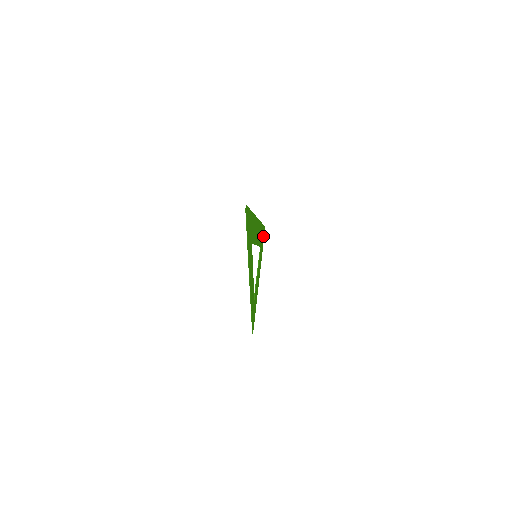
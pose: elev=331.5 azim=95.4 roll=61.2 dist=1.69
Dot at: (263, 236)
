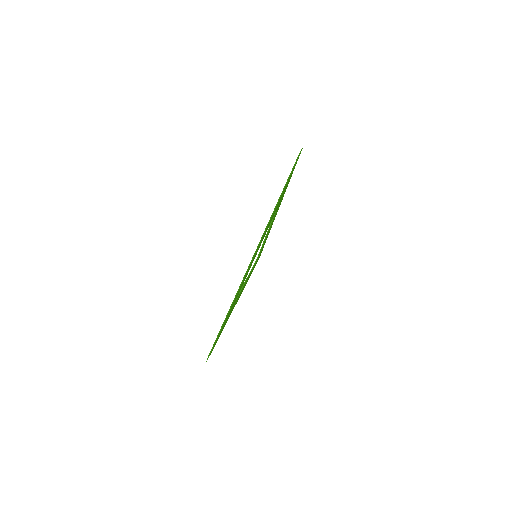
Dot at: occluded
